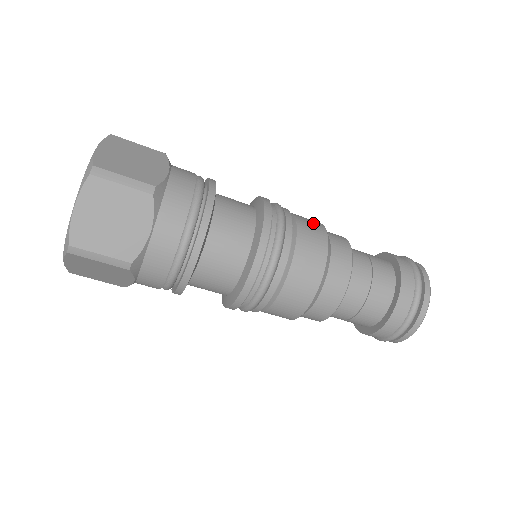
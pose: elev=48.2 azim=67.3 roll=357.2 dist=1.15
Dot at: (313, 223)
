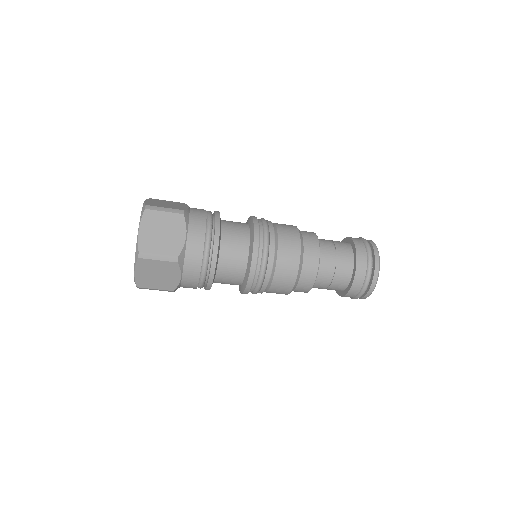
Dot at: occluded
